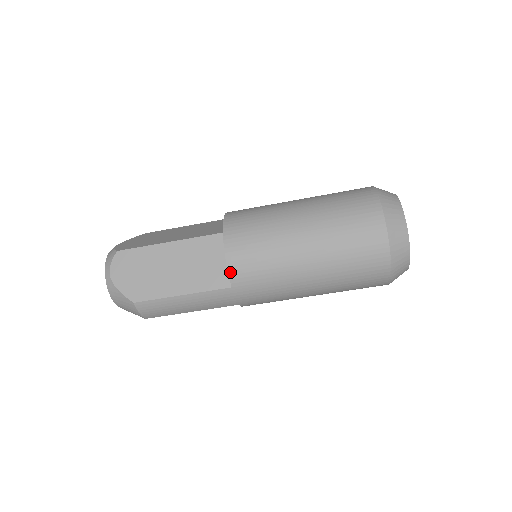
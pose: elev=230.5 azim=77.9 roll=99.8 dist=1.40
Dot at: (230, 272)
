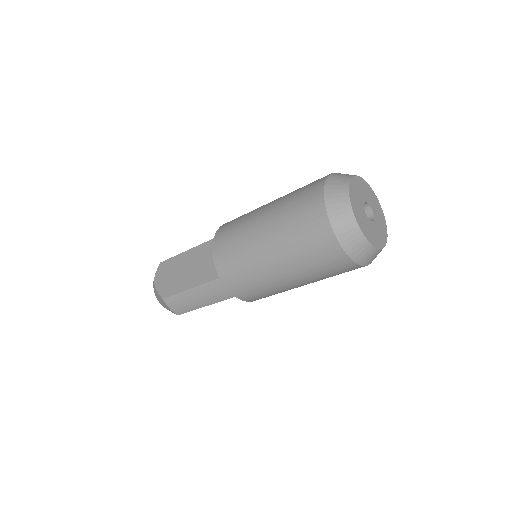
Dot at: (216, 264)
